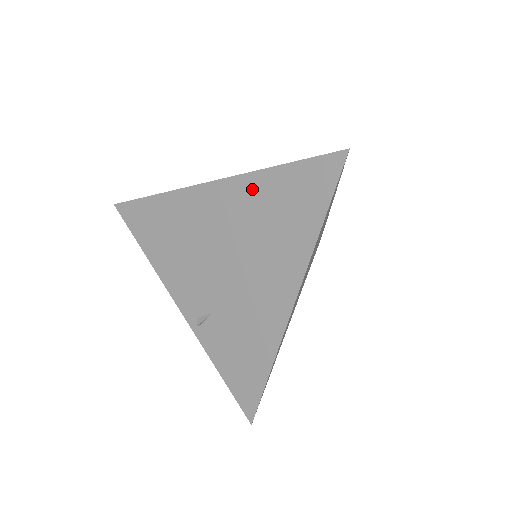
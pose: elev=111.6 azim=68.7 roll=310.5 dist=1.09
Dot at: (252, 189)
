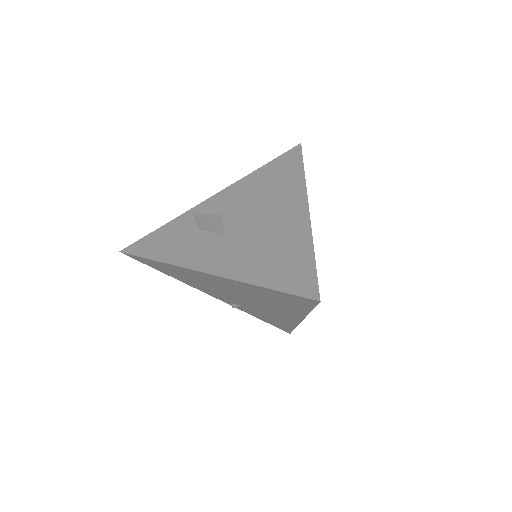
Dot at: (244, 286)
